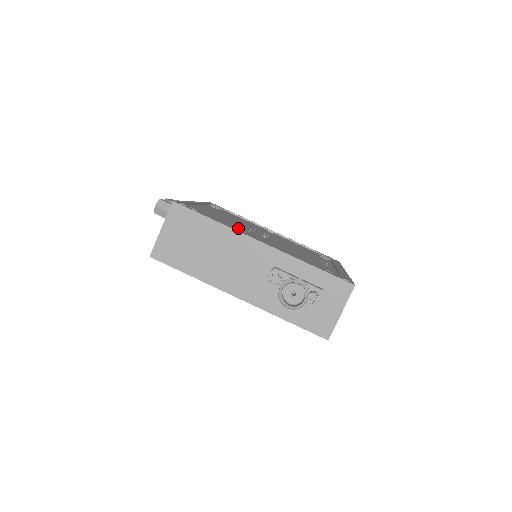
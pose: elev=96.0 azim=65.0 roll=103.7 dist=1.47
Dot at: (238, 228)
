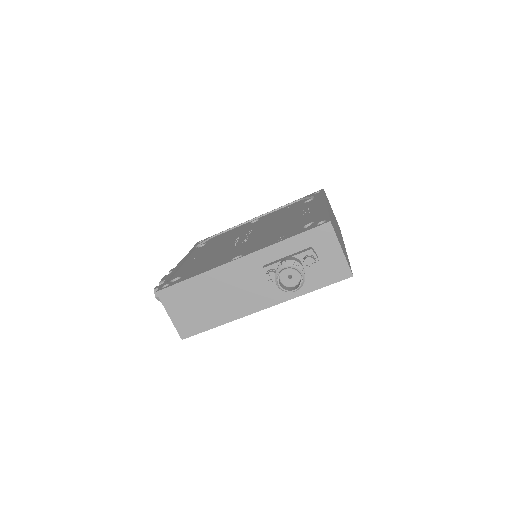
Dot at: (219, 258)
